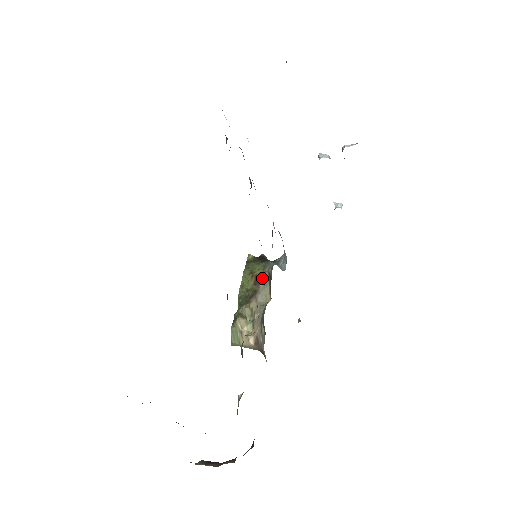
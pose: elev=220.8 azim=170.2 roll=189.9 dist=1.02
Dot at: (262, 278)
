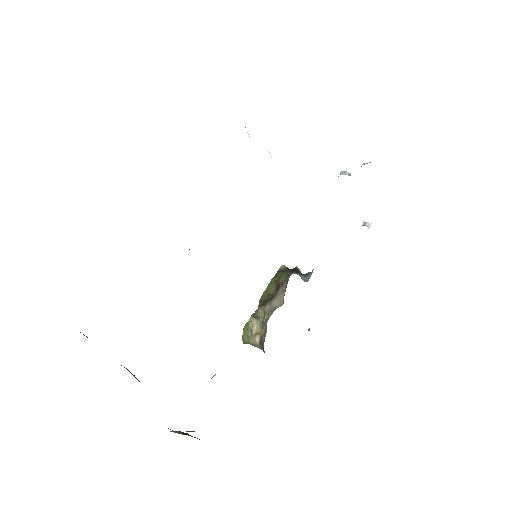
Dot at: (282, 285)
